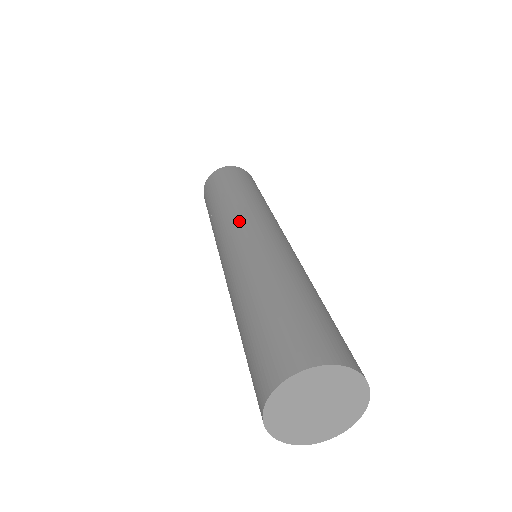
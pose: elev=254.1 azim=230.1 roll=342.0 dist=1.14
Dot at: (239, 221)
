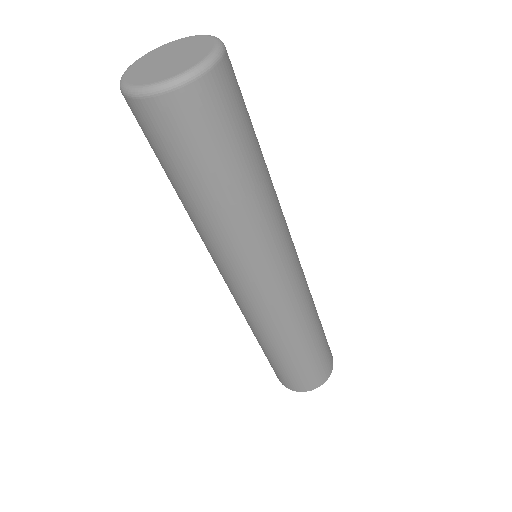
Dot at: (259, 273)
